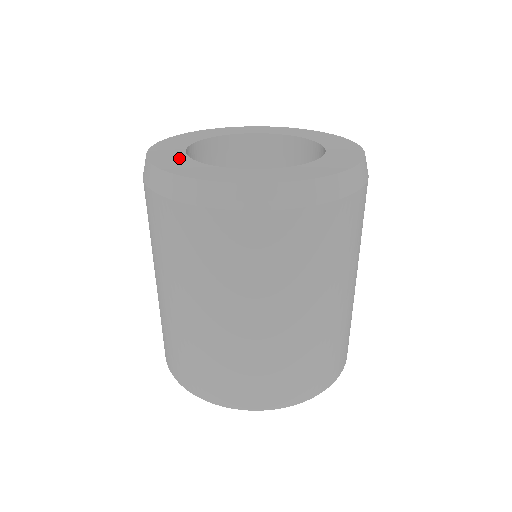
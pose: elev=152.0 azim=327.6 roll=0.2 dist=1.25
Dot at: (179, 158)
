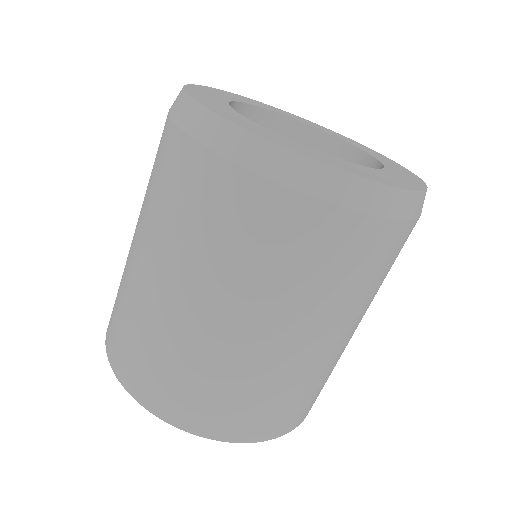
Dot at: (265, 130)
